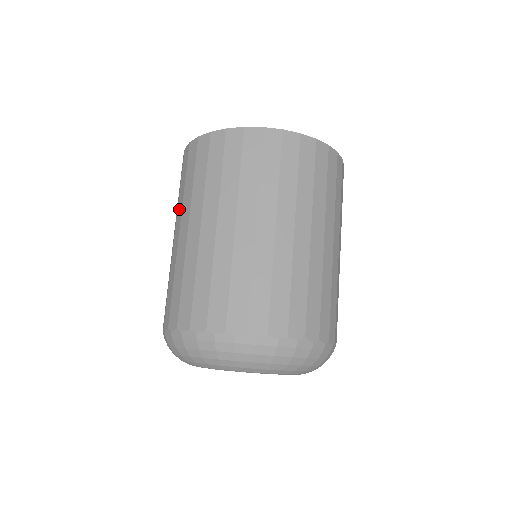
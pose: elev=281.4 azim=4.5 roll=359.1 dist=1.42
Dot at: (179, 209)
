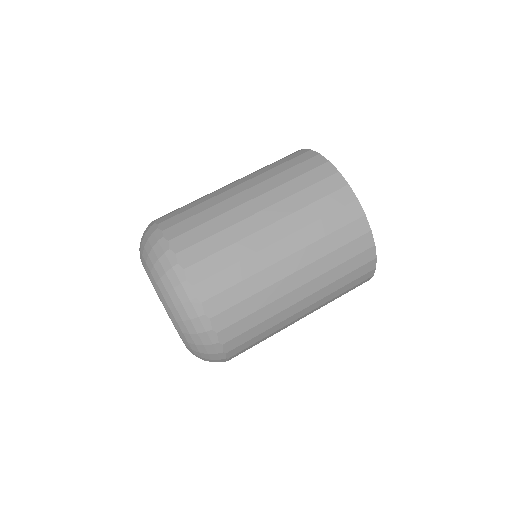
Dot at: occluded
